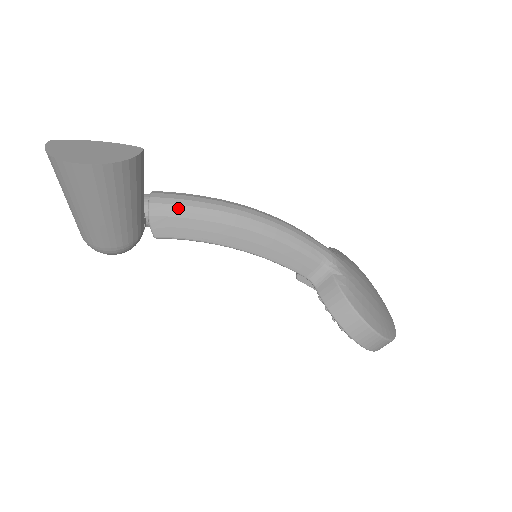
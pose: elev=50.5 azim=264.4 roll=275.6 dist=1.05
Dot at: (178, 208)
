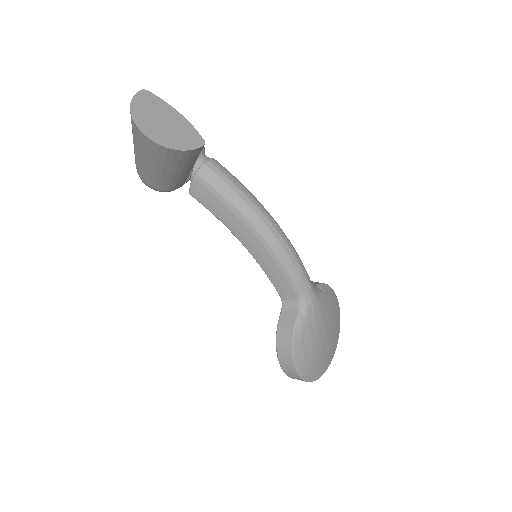
Dot at: (218, 187)
